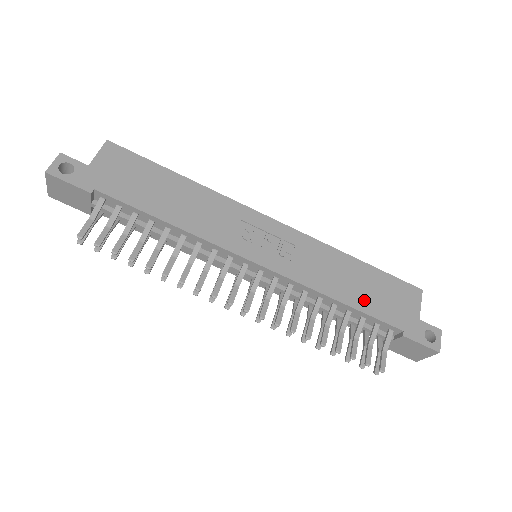
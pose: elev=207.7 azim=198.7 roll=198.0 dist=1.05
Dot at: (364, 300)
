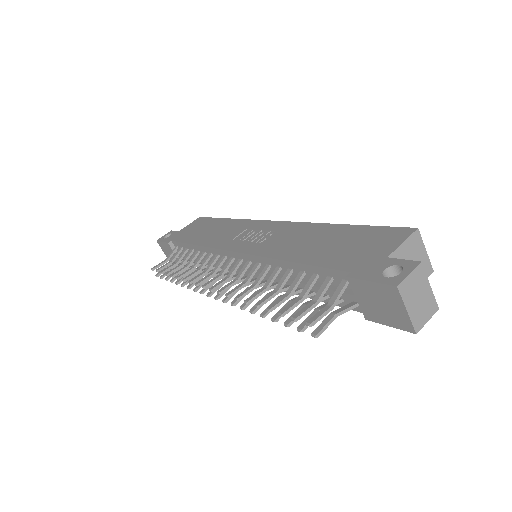
Dot at: (318, 254)
